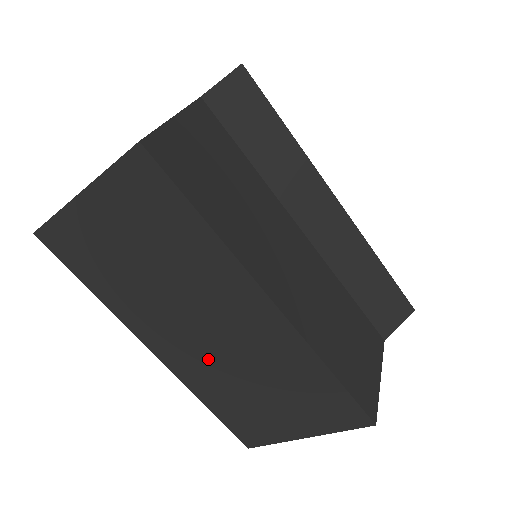
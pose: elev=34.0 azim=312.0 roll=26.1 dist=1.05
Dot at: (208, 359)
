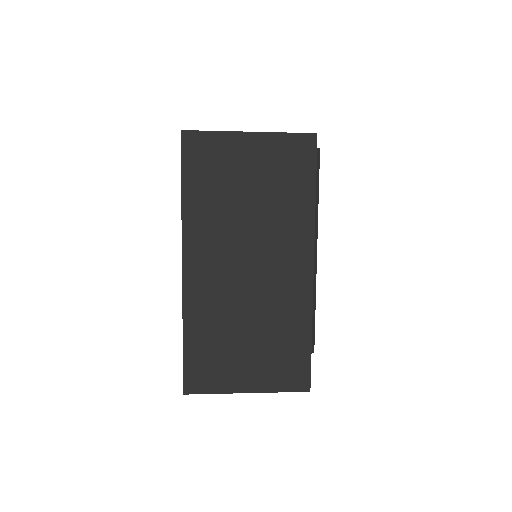
Dot at: (227, 291)
